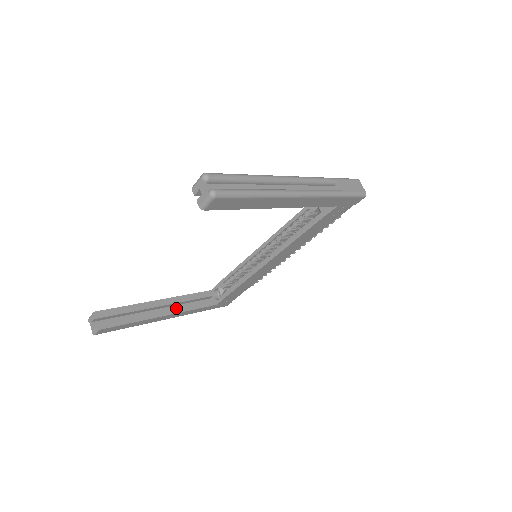
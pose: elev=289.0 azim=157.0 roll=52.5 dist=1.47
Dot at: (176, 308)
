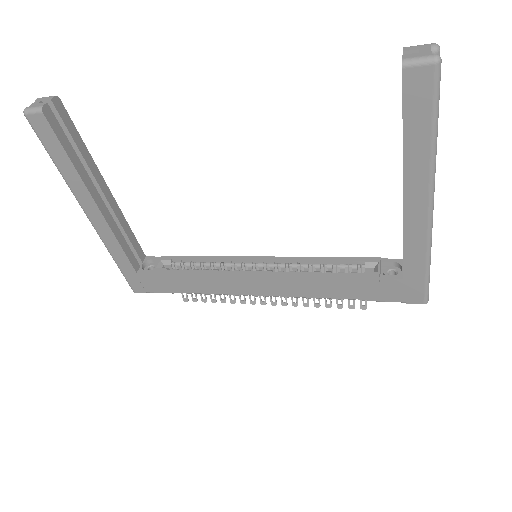
Dot at: (111, 218)
